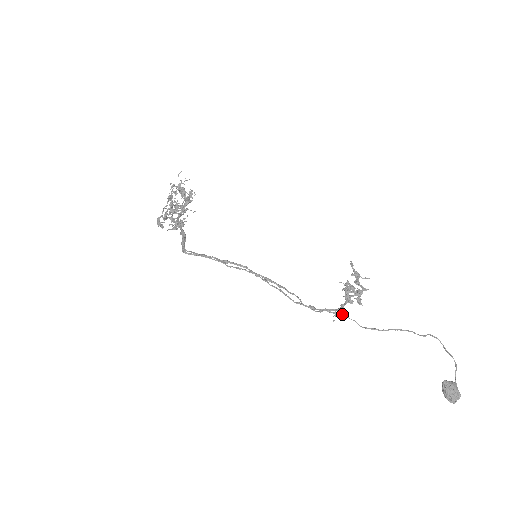
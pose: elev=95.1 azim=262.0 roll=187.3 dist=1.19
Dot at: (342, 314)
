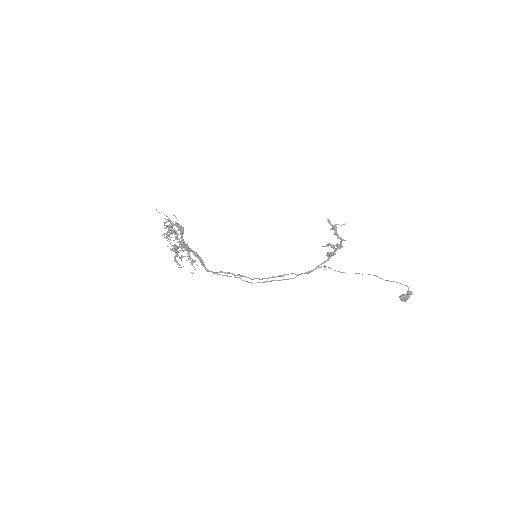
Dot at: (330, 268)
